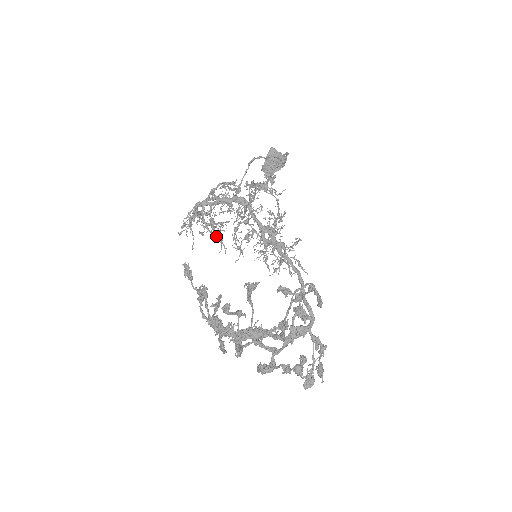
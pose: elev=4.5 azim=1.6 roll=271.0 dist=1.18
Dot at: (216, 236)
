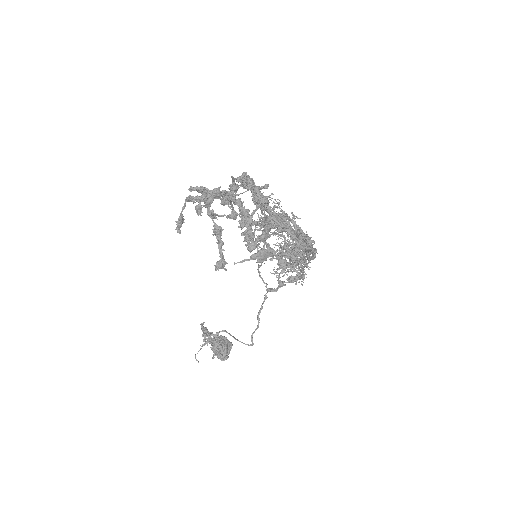
Dot at: (282, 214)
